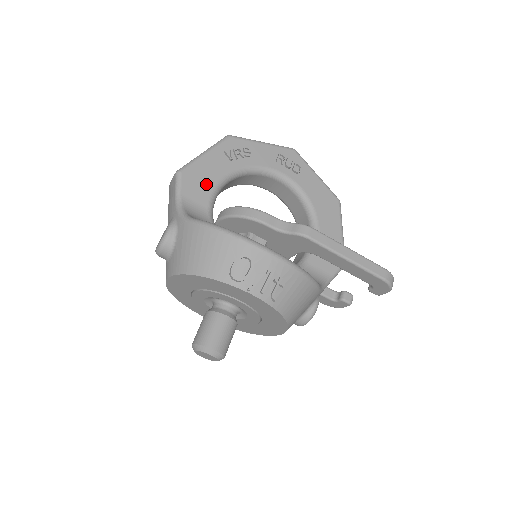
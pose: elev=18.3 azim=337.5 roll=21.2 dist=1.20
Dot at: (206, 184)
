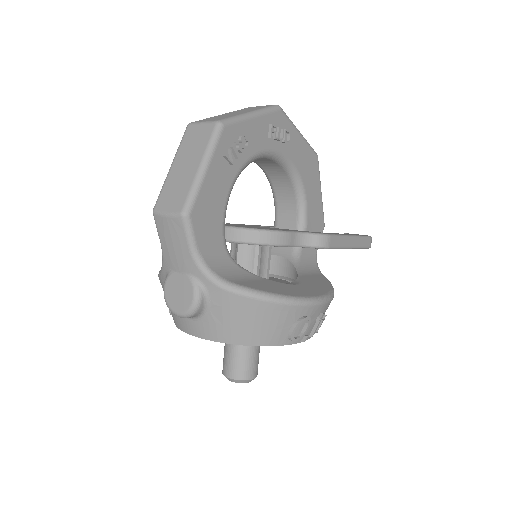
Dot at: (216, 214)
